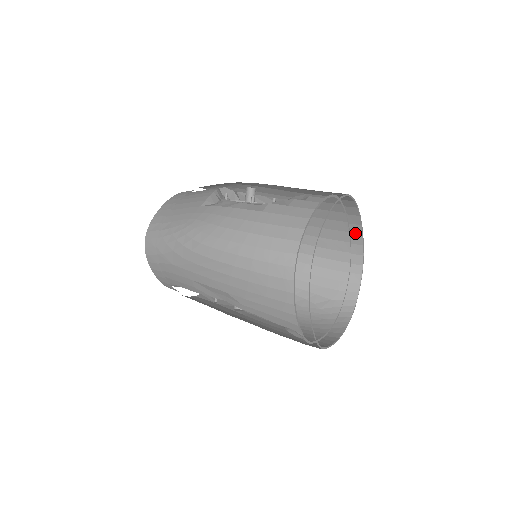
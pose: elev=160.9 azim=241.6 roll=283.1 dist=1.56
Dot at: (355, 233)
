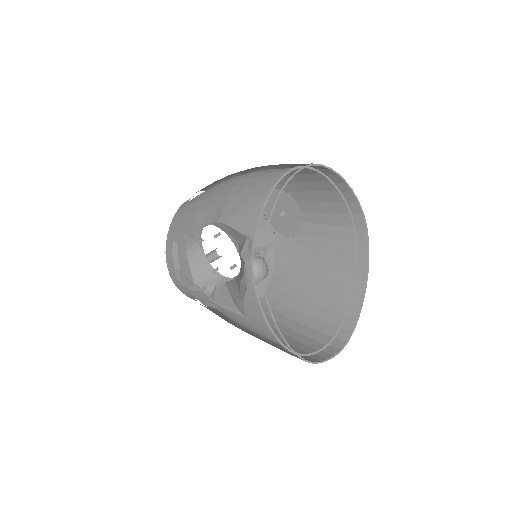
Dot at: (355, 301)
